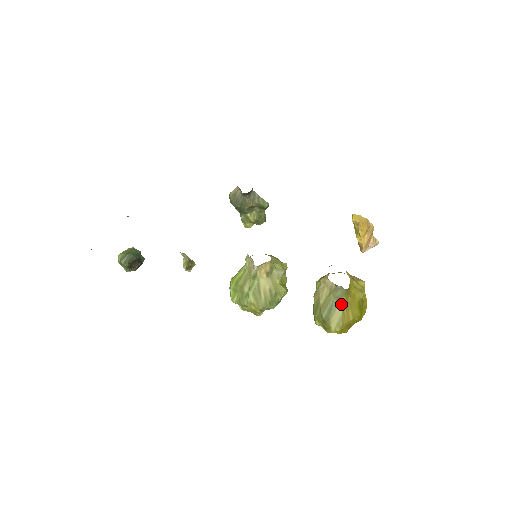
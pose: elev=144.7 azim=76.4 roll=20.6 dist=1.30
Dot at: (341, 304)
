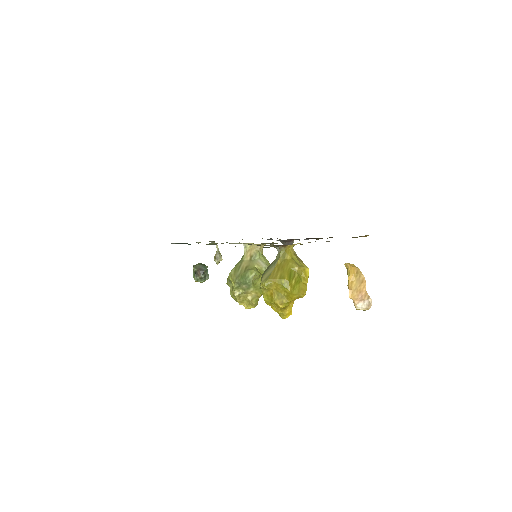
Dot at: (275, 265)
